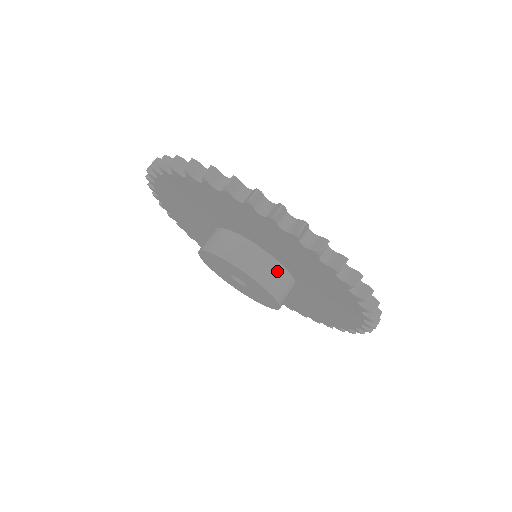
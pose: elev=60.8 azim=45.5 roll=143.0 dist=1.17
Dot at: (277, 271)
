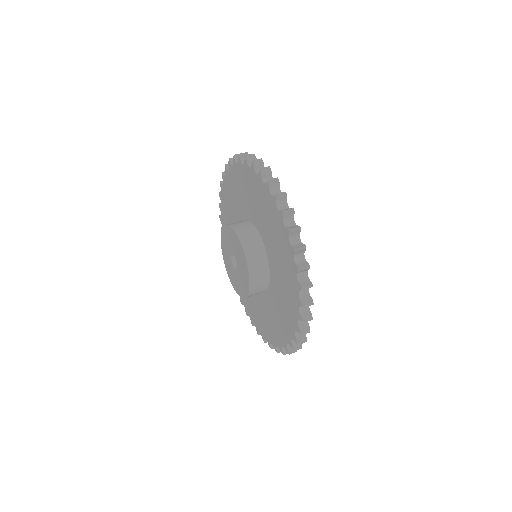
Dot at: (263, 265)
